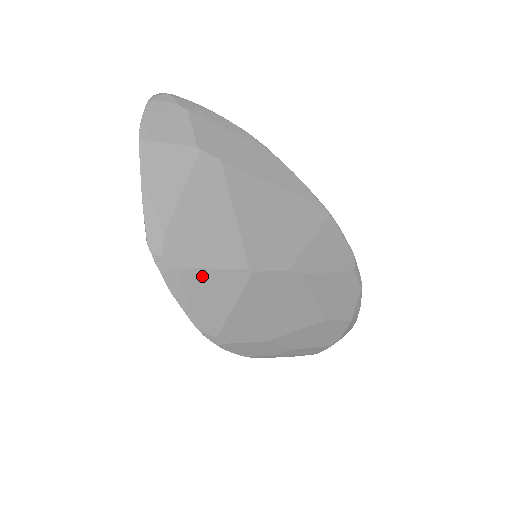
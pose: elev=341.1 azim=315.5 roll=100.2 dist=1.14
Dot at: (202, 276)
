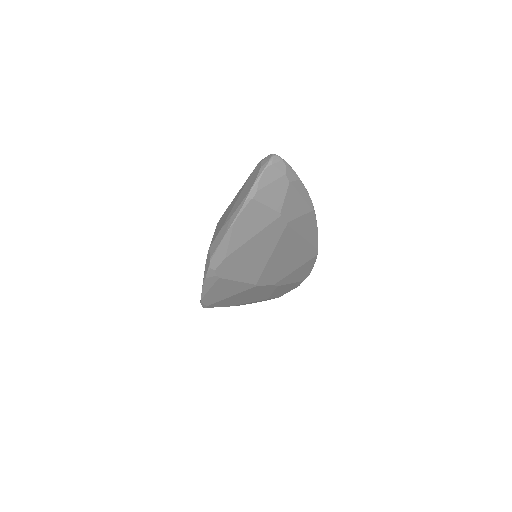
Dot at: (228, 283)
